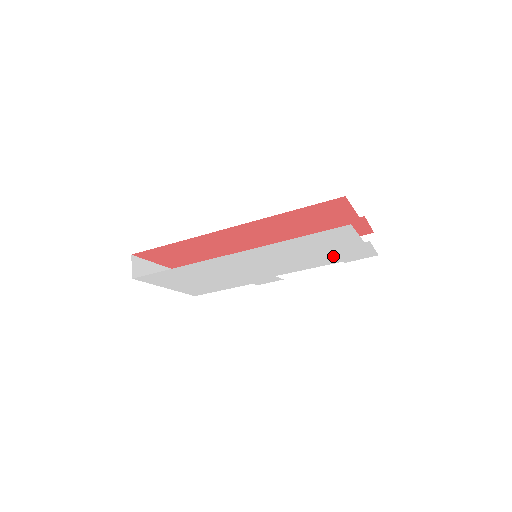
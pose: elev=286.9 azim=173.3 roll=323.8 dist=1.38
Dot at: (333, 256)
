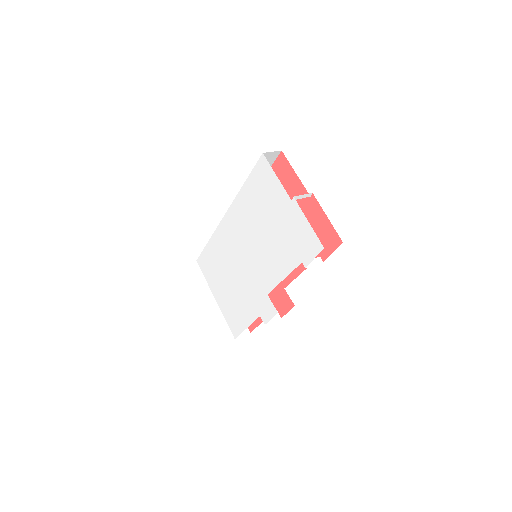
Dot at: (286, 240)
